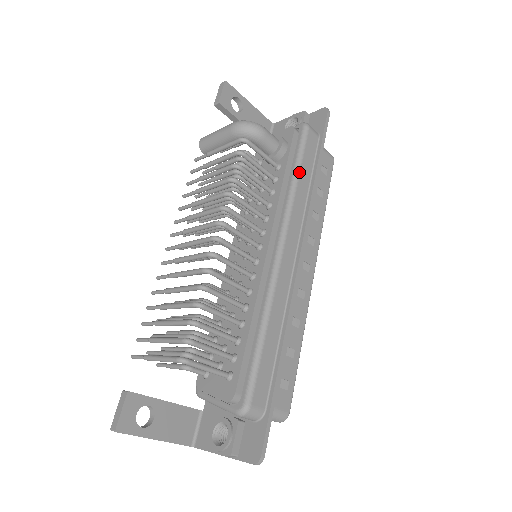
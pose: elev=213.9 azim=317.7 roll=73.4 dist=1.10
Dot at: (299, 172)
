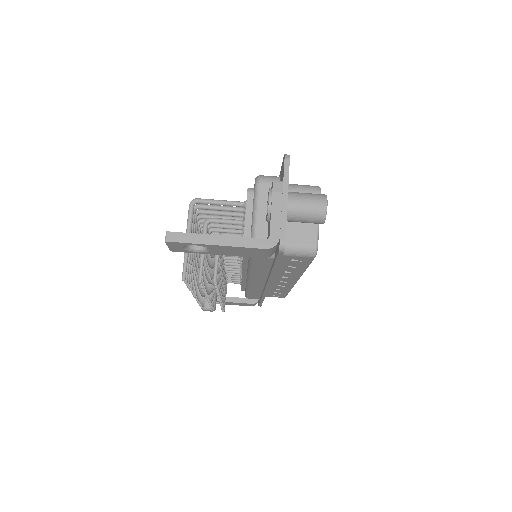
Dot at: occluded
